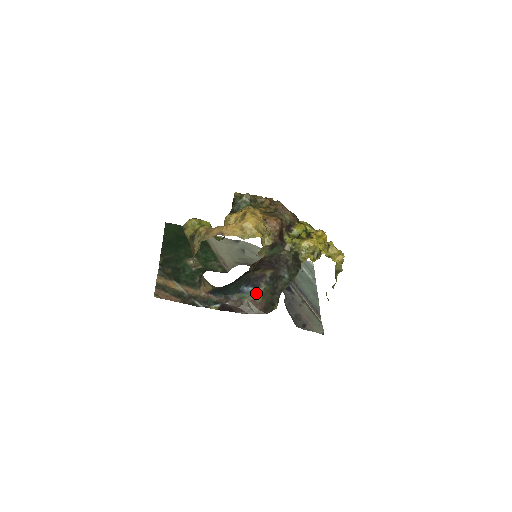
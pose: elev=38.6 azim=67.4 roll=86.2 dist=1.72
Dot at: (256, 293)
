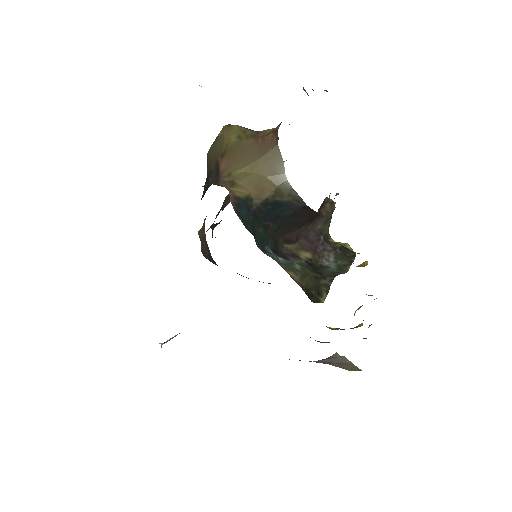
Dot at: (290, 267)
